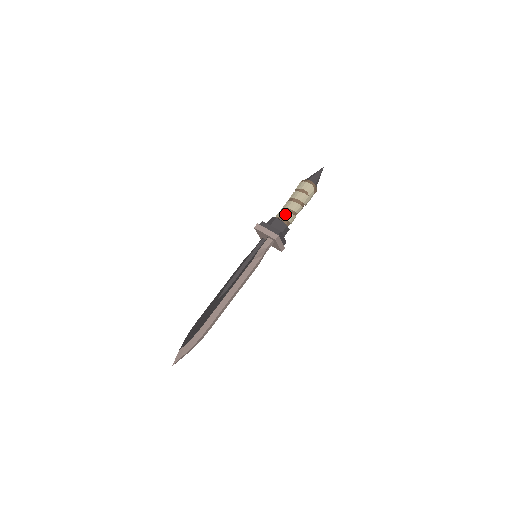
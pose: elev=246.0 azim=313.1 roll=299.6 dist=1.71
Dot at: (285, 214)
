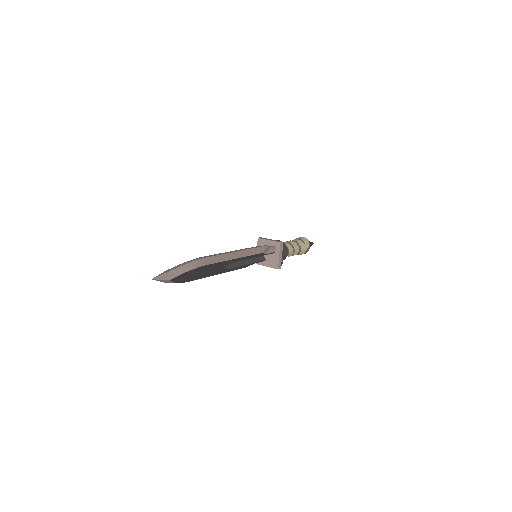
Dot at: (286, 243)
